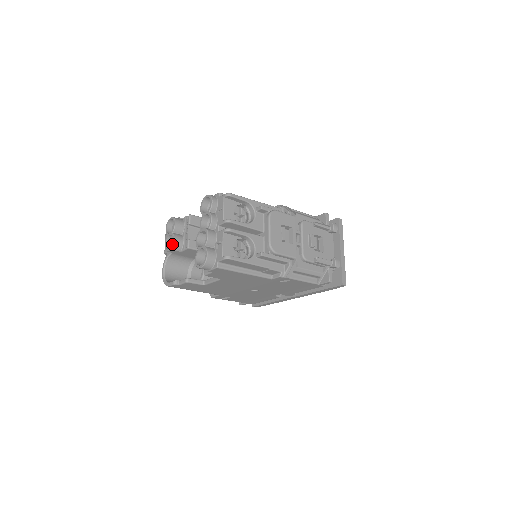
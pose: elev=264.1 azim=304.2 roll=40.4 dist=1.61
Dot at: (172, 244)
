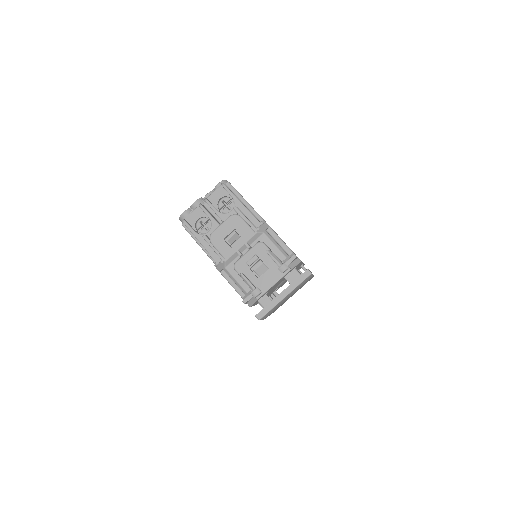
Dot at: occluded
